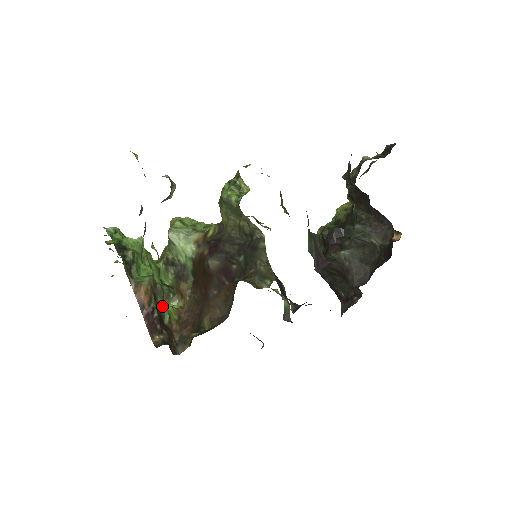
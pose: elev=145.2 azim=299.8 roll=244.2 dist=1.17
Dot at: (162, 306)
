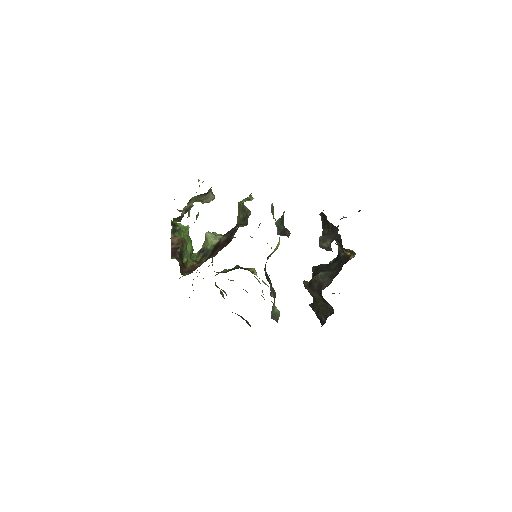
Dot at: (185, 255)
